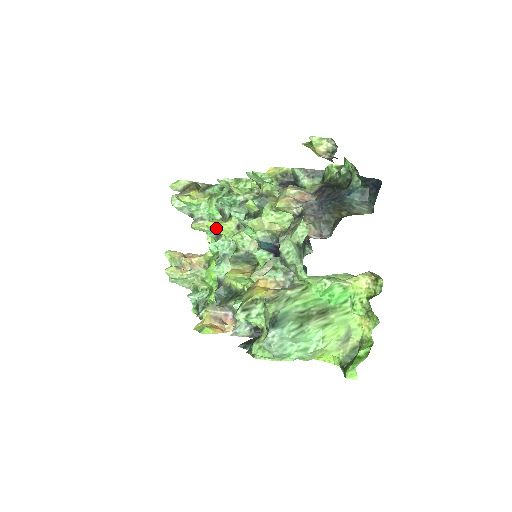
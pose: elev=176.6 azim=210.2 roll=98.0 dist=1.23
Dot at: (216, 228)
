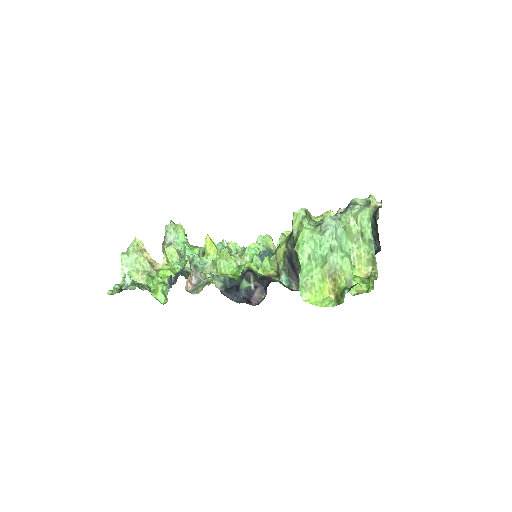
Dot at: (212, 244)
